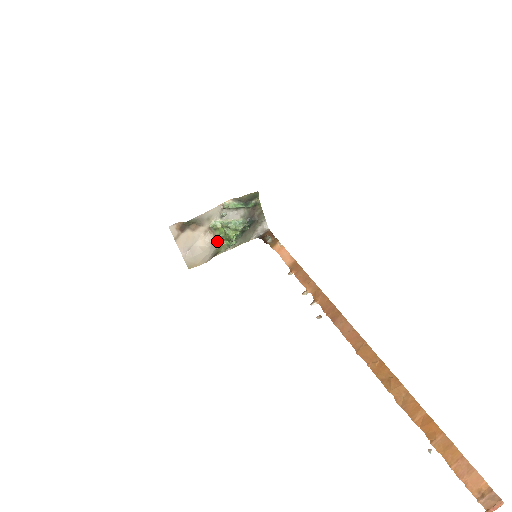
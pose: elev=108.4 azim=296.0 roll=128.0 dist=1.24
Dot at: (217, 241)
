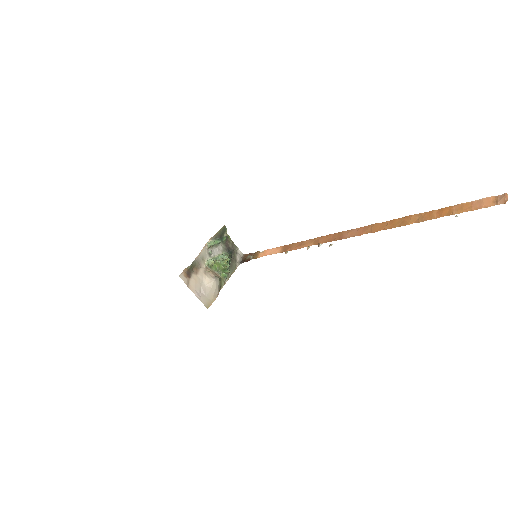
Dot at: (216, 275)
